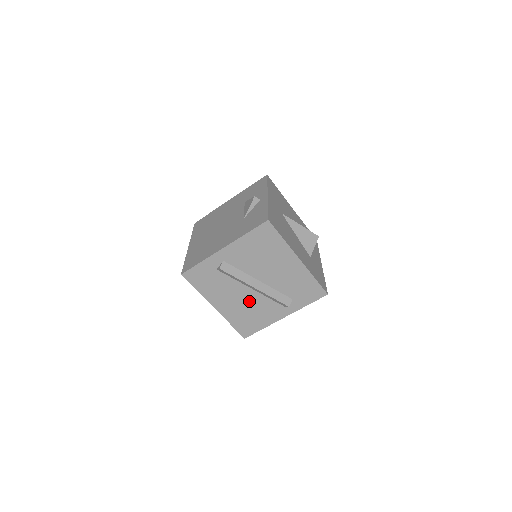
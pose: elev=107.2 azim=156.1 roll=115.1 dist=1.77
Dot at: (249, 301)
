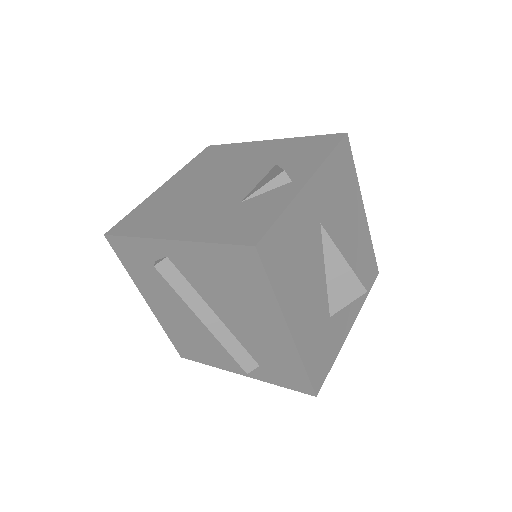
Dot at: (196, 326)
